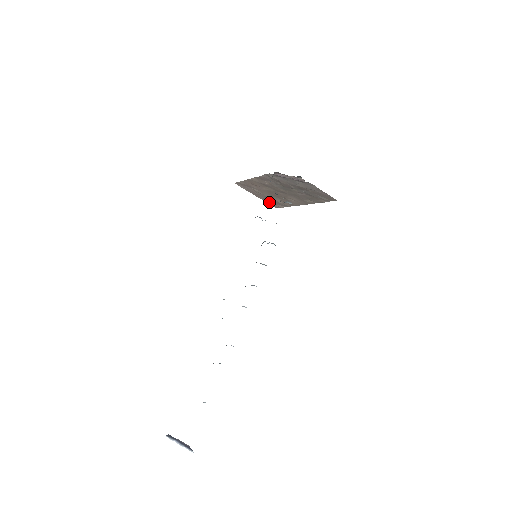
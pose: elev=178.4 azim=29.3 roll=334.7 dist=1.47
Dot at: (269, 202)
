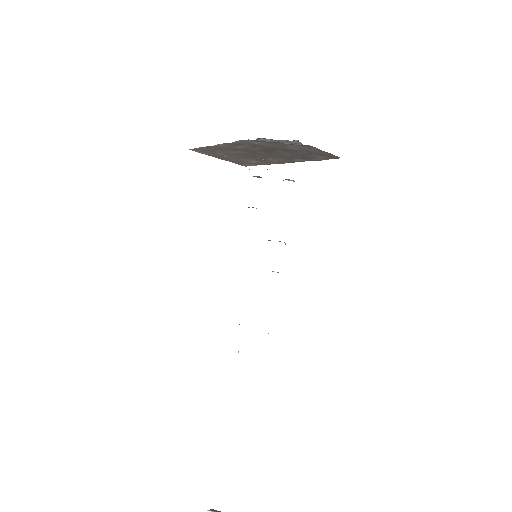
Dot at: (236, 162)
